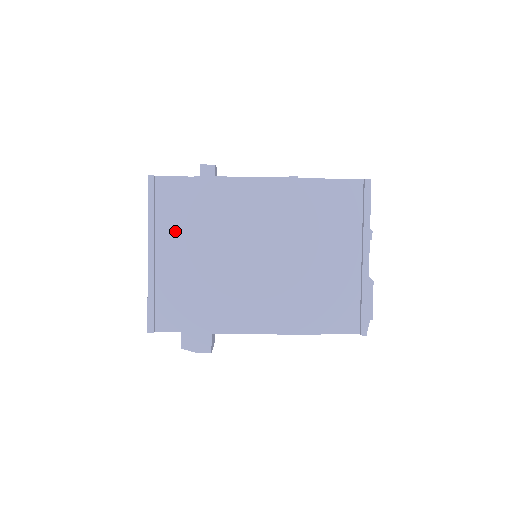
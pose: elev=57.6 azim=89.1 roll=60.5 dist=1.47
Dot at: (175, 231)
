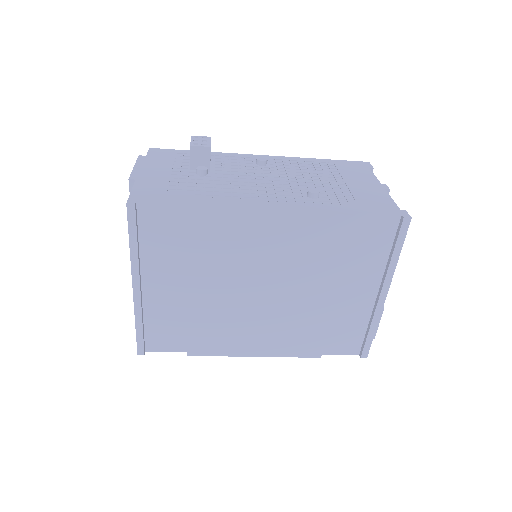
Dot at: (165, 262)
